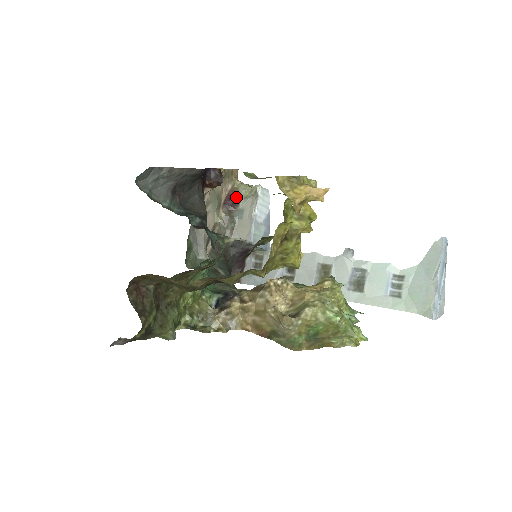
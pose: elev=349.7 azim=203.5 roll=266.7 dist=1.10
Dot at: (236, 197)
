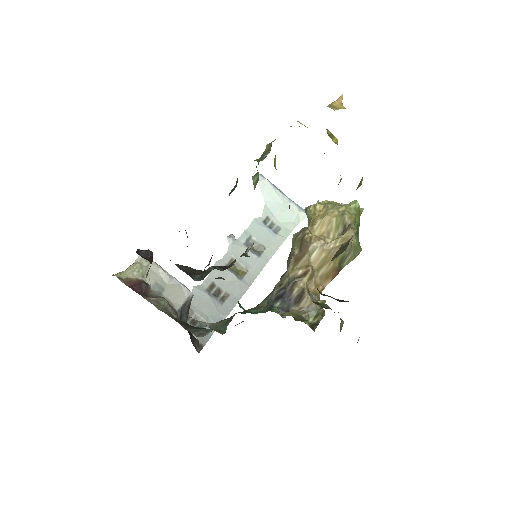
Dot at: (138, 282)
